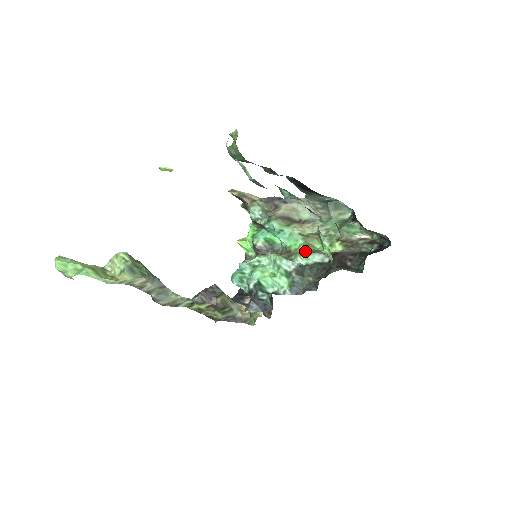
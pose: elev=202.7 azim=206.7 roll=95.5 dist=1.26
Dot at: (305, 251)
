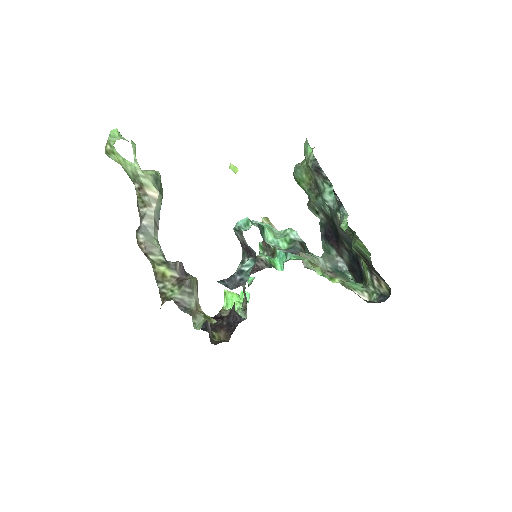
Dot at: (311, 253)
